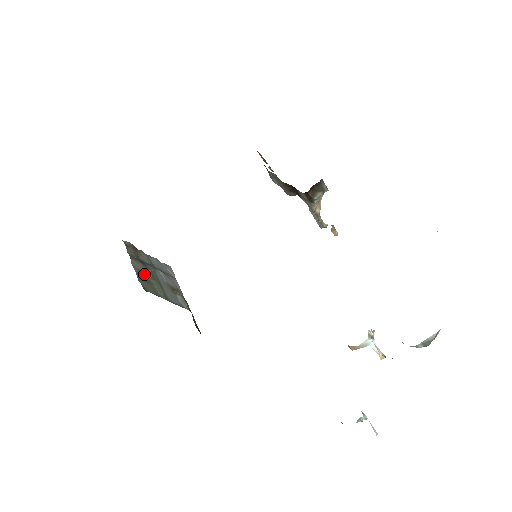
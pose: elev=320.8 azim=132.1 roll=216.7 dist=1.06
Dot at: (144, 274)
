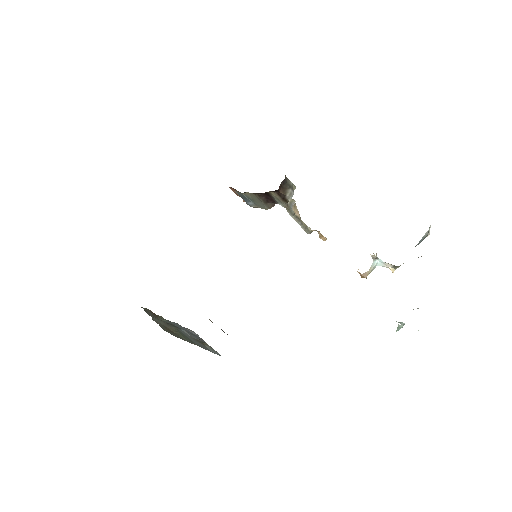
Dot at: (167, 328)
